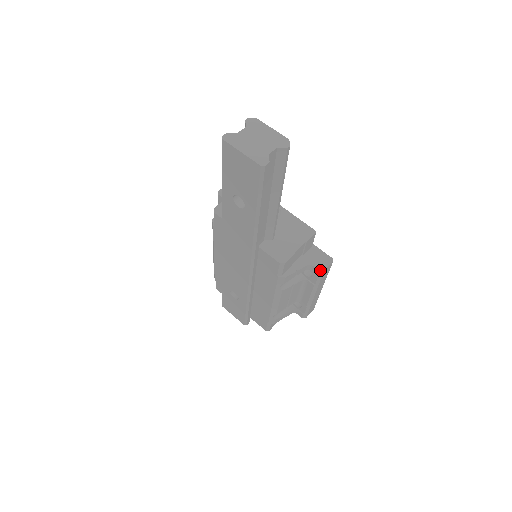
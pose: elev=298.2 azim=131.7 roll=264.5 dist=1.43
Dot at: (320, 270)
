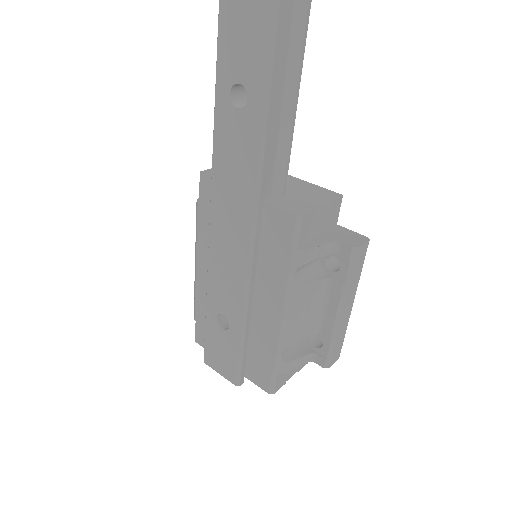
Dot at: (353, 246)
